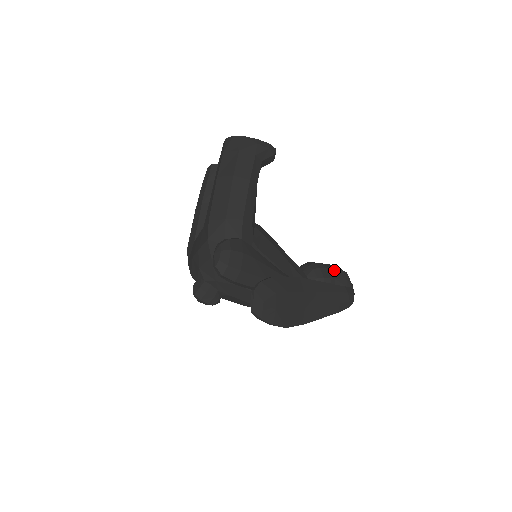
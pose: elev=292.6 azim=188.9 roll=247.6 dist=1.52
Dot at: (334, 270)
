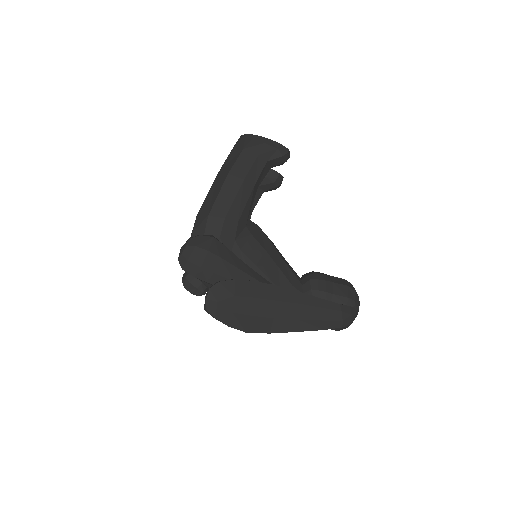
Dot at: (337, 284)
